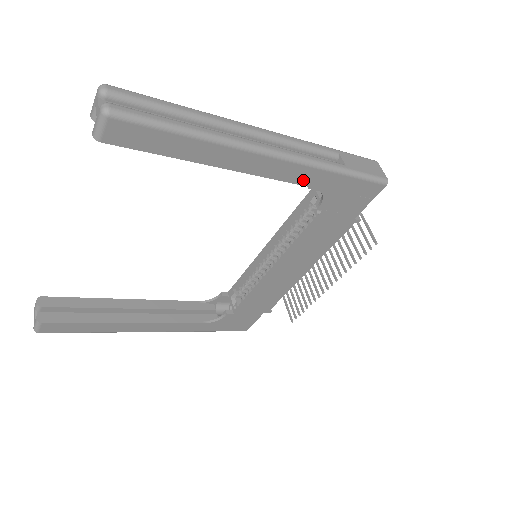
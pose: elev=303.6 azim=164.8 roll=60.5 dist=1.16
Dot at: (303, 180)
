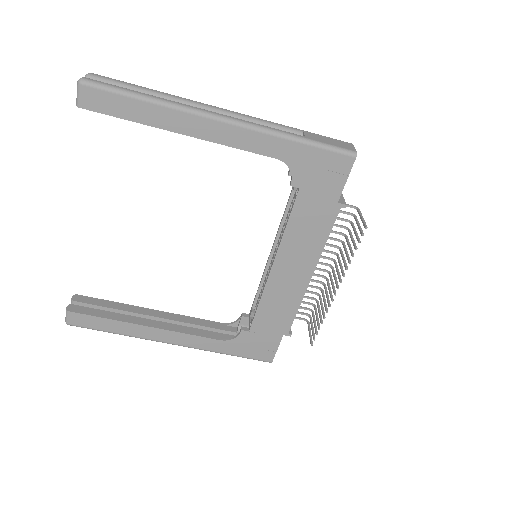
Dot at: (262, 149)
